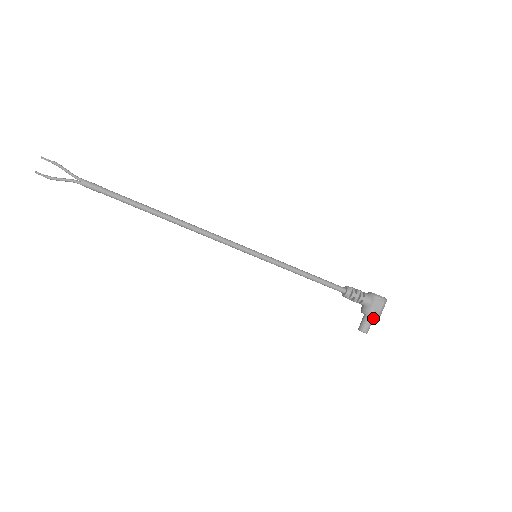
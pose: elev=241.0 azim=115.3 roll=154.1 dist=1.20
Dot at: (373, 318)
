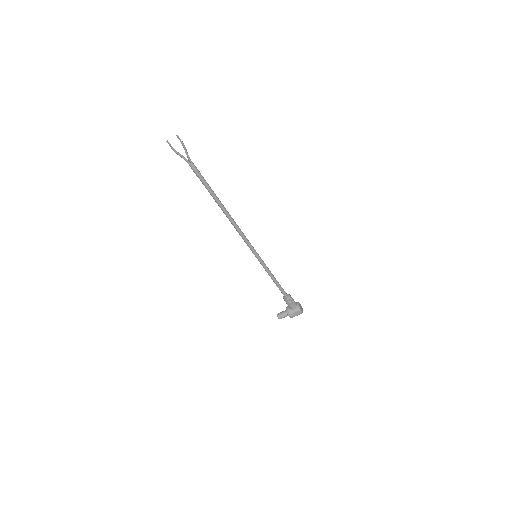
Dot at: occluded
